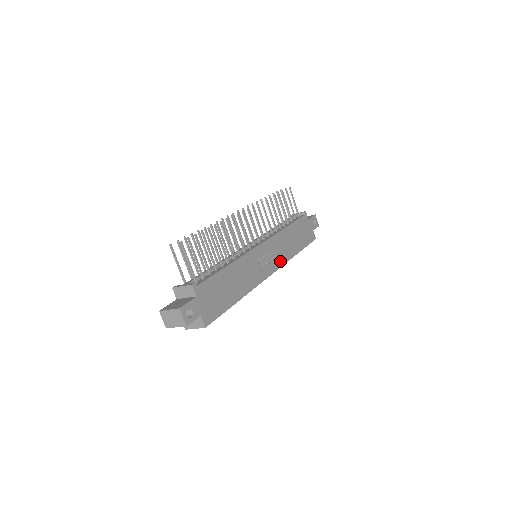
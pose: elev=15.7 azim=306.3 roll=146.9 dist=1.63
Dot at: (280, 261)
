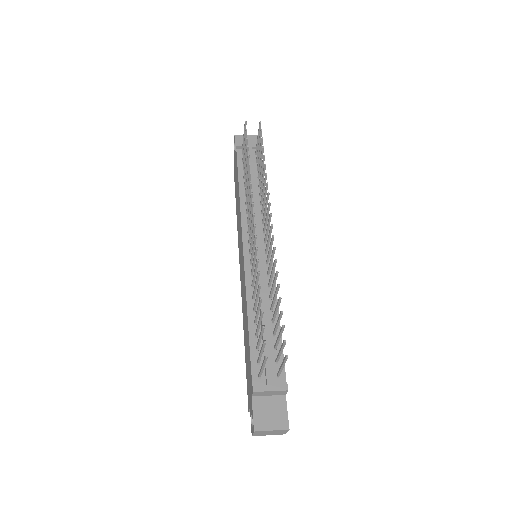
Dot at: occluded
